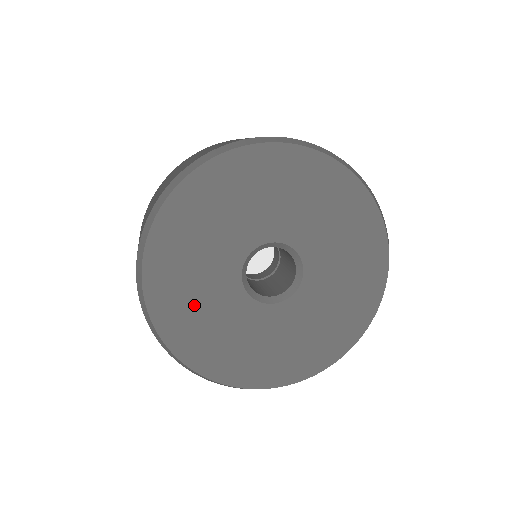
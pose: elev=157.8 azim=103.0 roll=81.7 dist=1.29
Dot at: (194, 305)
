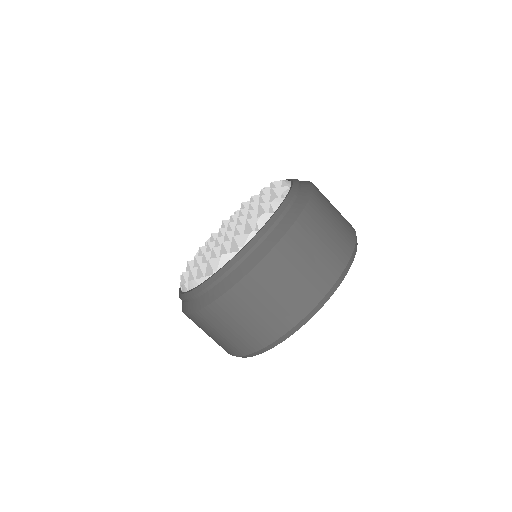
Dot at: occluded
